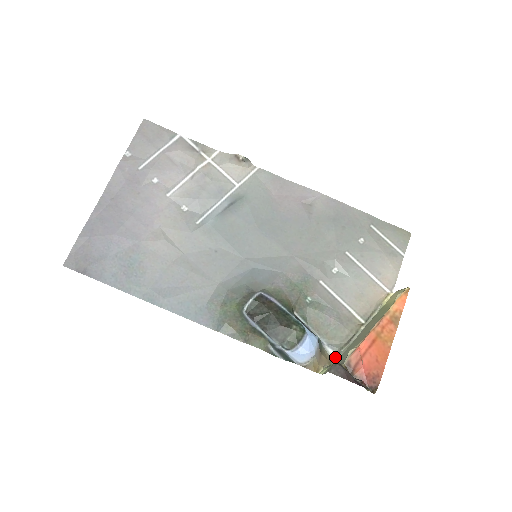
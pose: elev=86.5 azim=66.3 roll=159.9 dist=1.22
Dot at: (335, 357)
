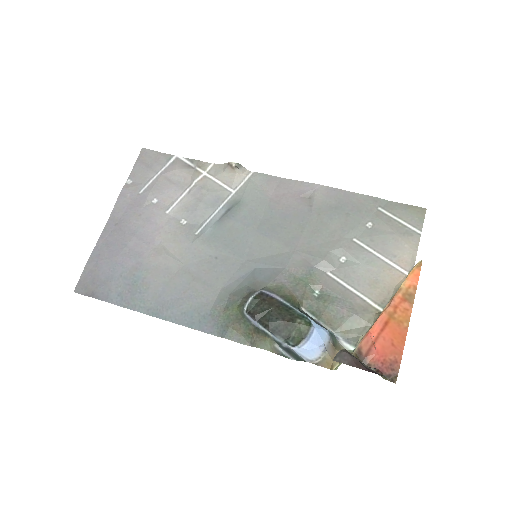
Dot at: occluded
